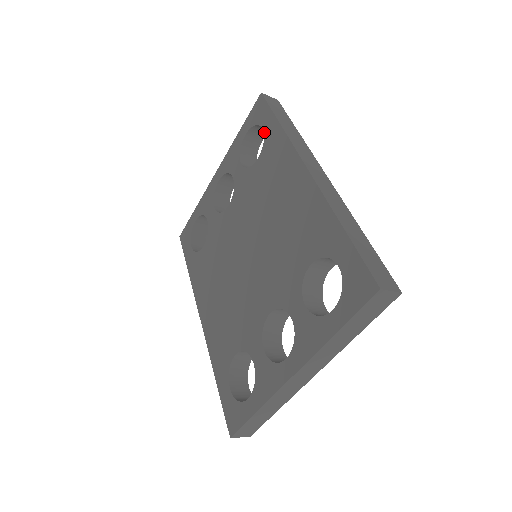
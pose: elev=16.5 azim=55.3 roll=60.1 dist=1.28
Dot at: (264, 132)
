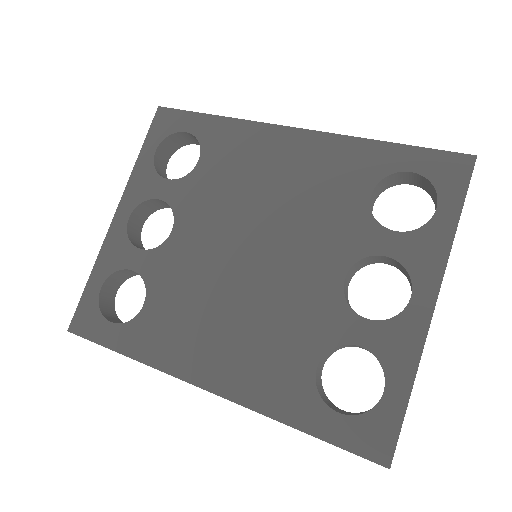
Dot at: (193, 133)
